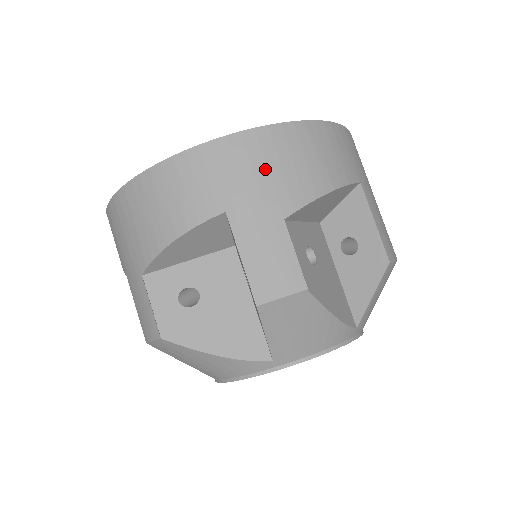
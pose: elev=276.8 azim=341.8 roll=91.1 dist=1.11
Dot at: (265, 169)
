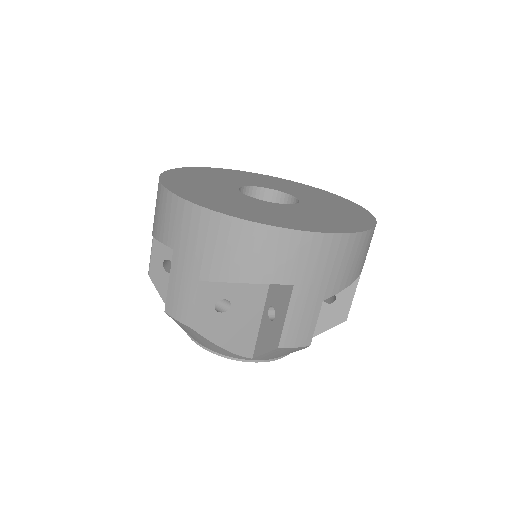
Dot at: (332, 265)
